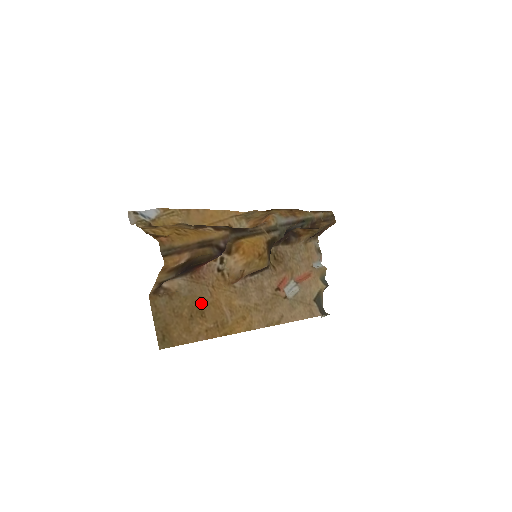
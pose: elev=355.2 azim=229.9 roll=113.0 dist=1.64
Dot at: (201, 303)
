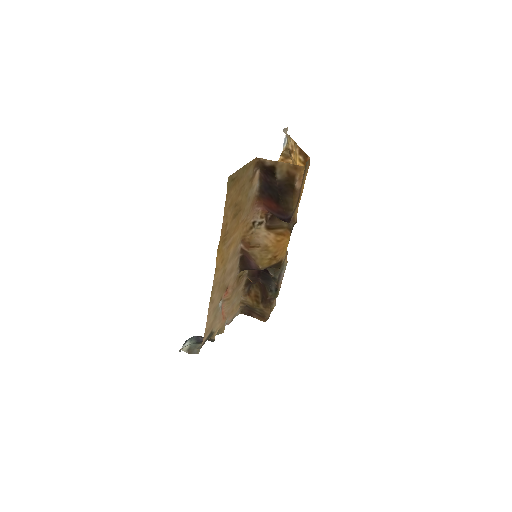
Dot at: (241, 212)
